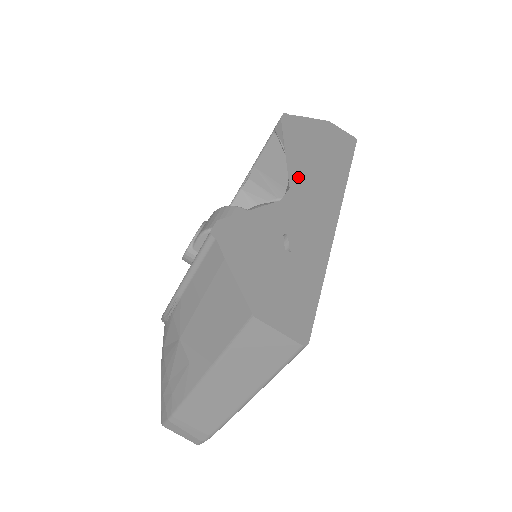
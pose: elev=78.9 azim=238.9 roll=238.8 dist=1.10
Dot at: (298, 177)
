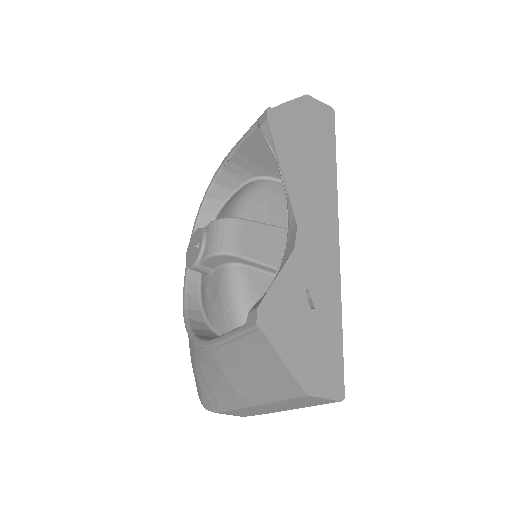
Dot at: (300, 206)
